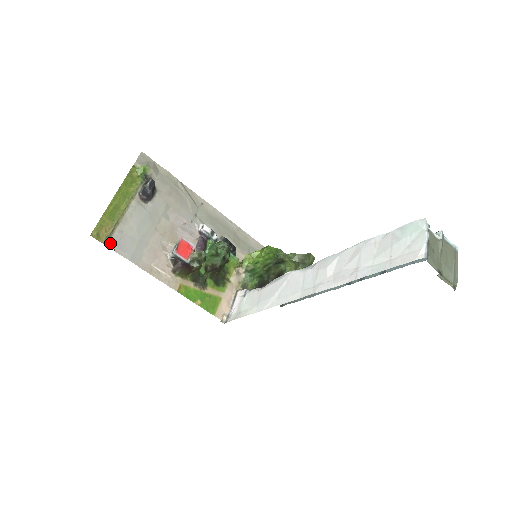
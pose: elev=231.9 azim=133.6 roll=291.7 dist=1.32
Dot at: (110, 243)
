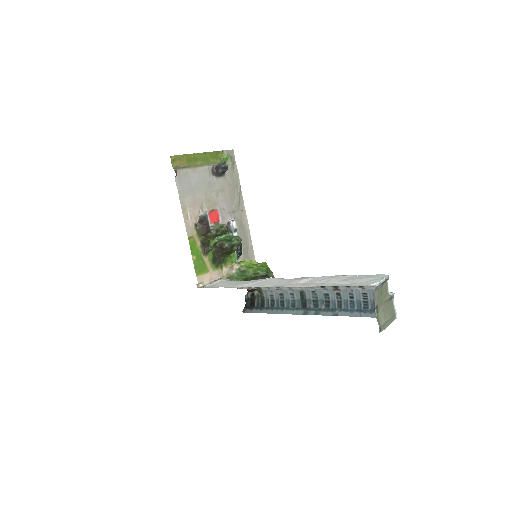
Dot at: (176, 171)
